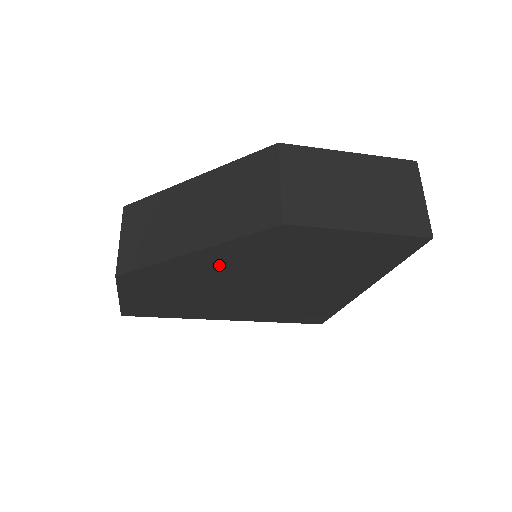
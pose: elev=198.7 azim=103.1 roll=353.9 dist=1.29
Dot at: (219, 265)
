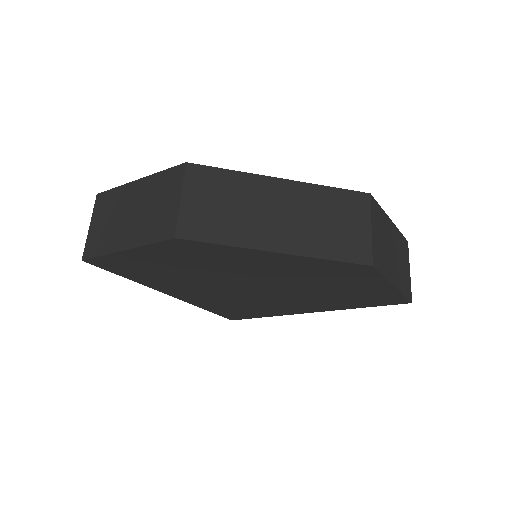
Dot at: (274, 266)
